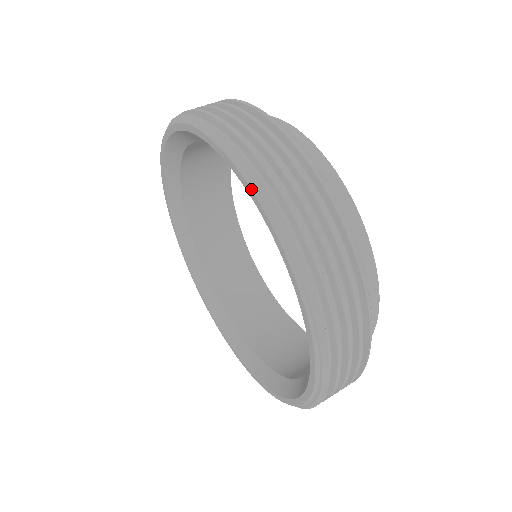
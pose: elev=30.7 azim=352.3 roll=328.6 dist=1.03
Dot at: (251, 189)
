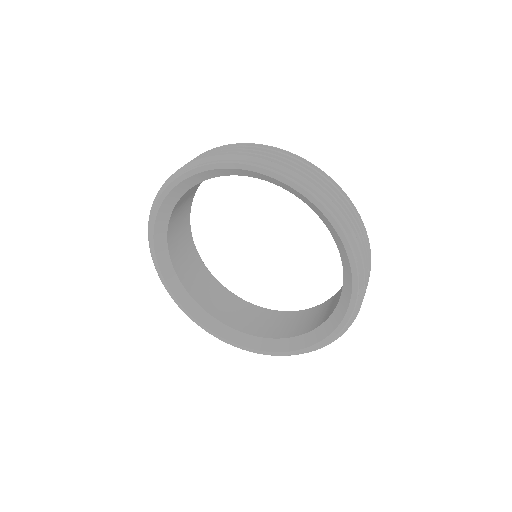
Dot at: (169, 184)
